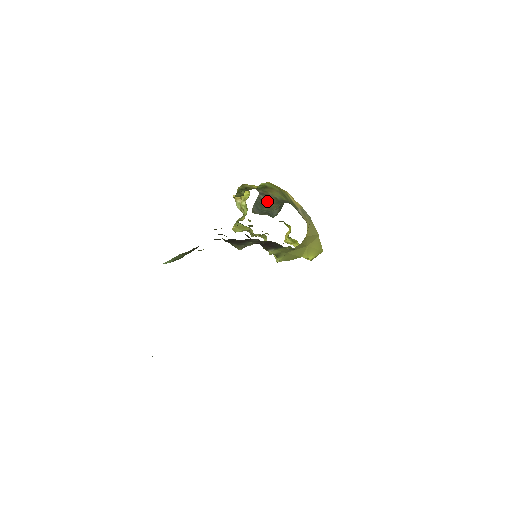
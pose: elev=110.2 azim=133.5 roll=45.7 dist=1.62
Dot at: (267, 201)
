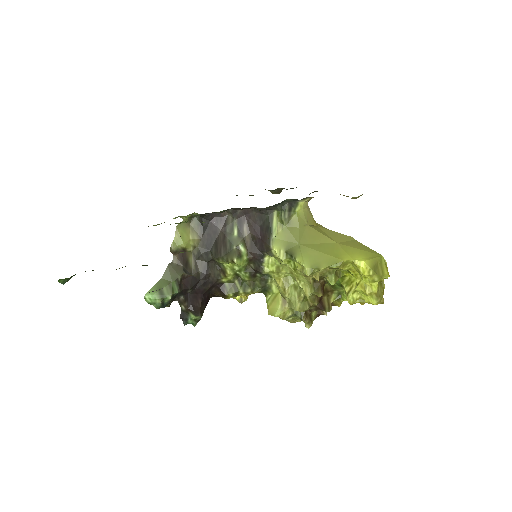
Dot at: occluded
